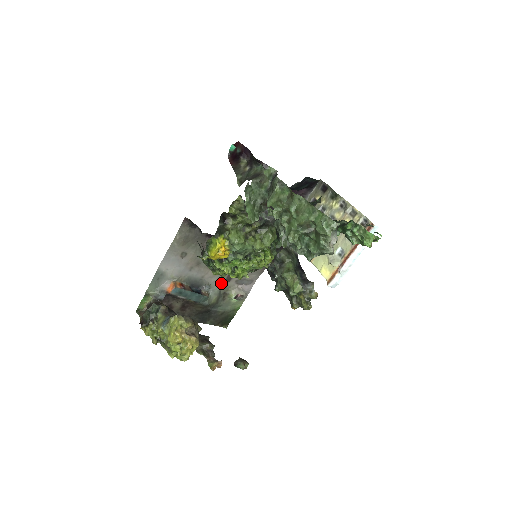
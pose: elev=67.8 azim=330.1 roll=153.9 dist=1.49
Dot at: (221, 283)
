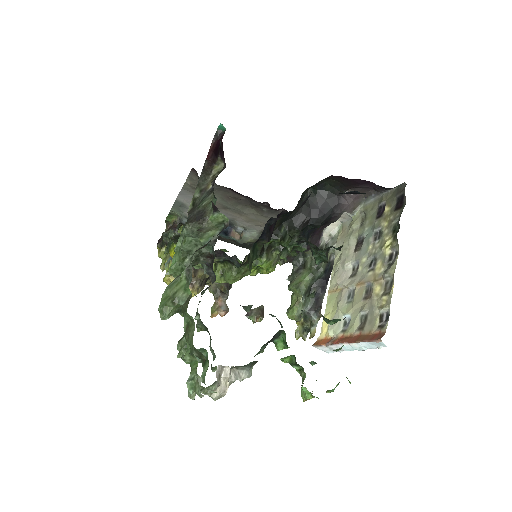
Dot at: (260, 229)
